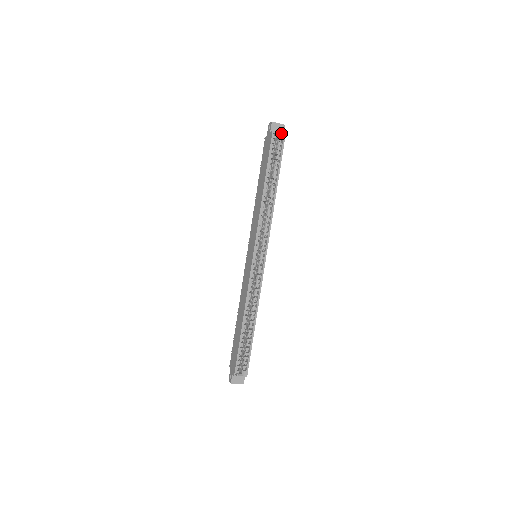
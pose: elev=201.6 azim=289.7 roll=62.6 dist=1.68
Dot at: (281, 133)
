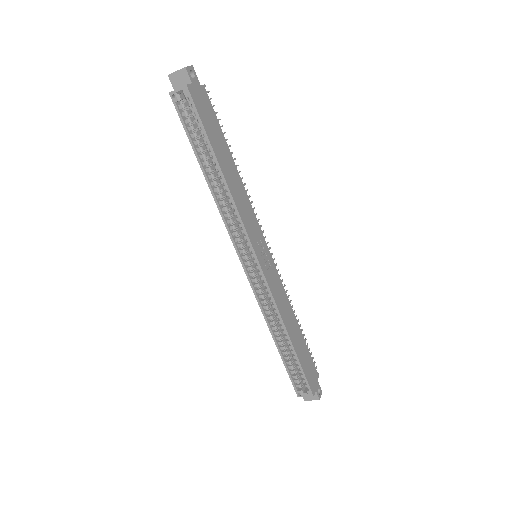
Dot at: (180, 88)
